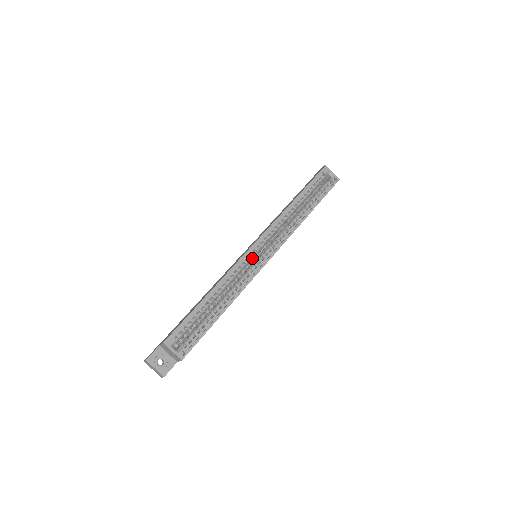
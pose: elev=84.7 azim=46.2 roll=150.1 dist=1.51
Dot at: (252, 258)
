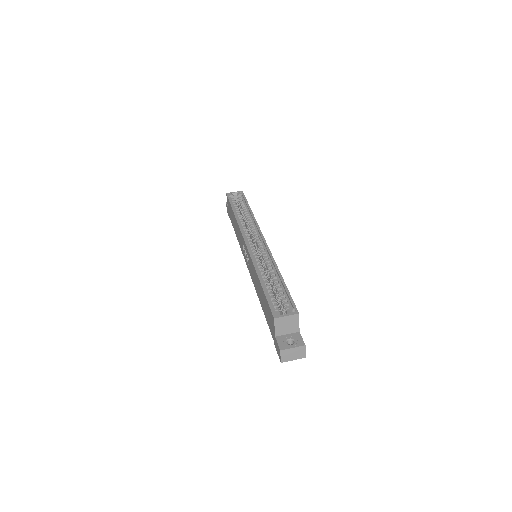
Dot at: (255, 251)
